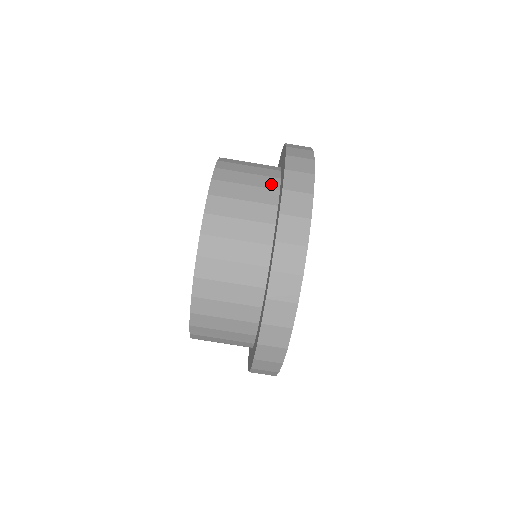
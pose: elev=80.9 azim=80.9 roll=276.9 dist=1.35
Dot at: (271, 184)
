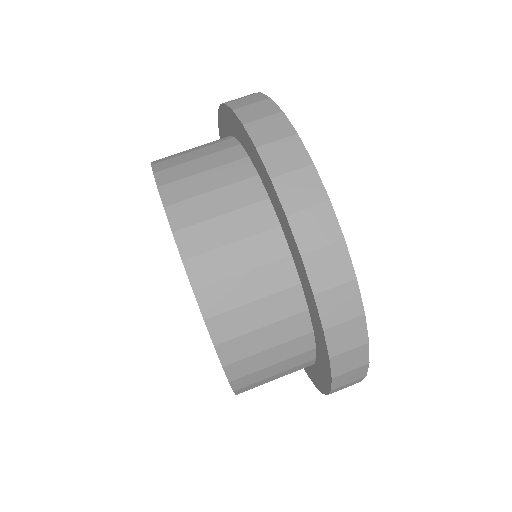
Dot at: occluded
